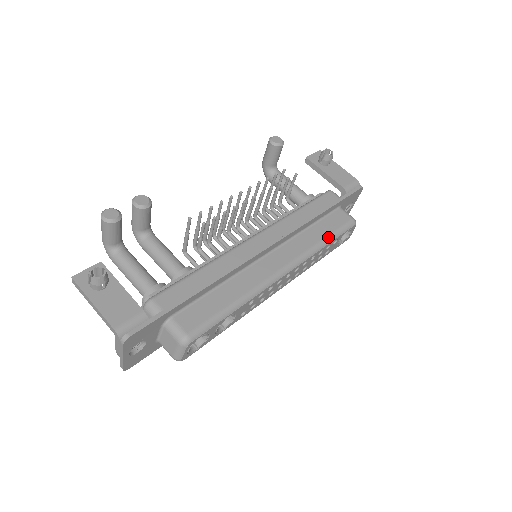
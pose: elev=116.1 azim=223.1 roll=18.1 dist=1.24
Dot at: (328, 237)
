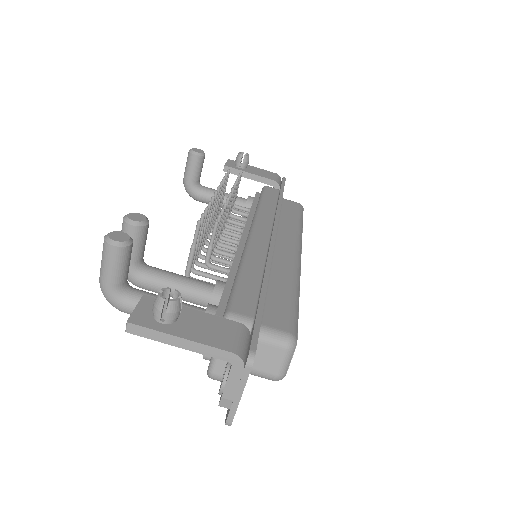
Dot at: (299, 220)
